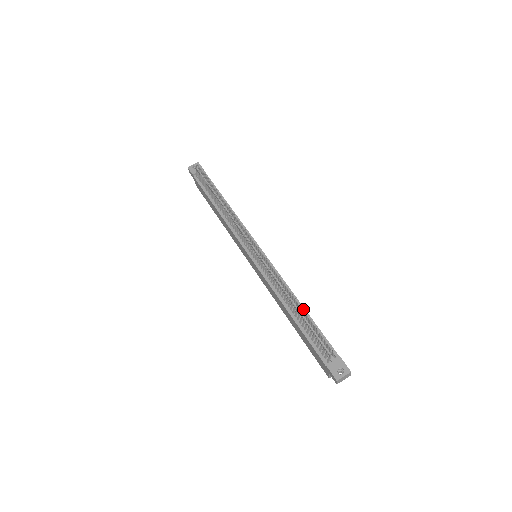
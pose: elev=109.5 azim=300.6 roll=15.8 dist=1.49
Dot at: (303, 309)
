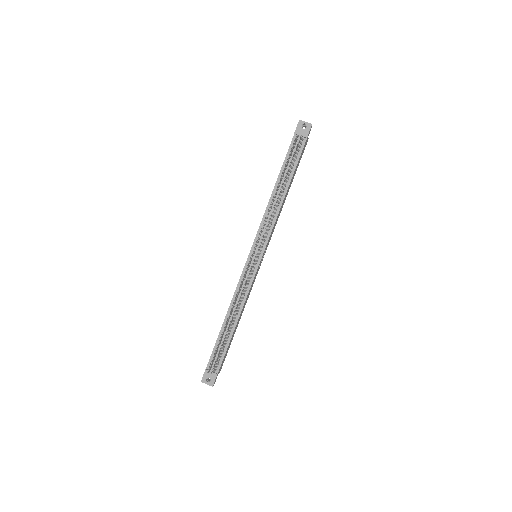
Dot at: (234, 327)
